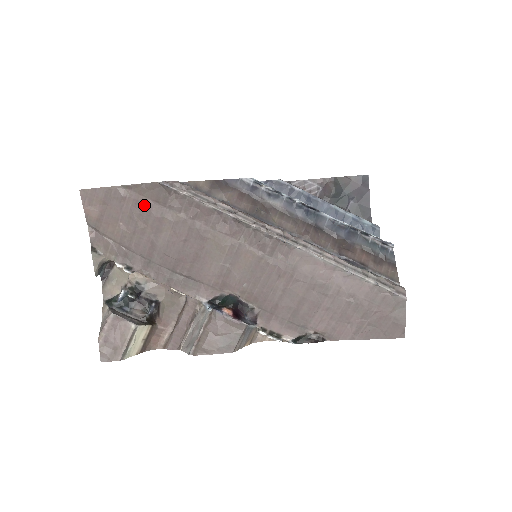
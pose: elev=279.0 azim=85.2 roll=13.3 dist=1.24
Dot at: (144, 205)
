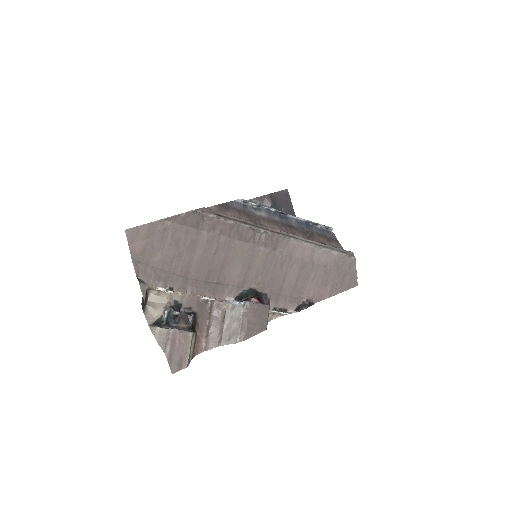
Dot at: (182, 232)
